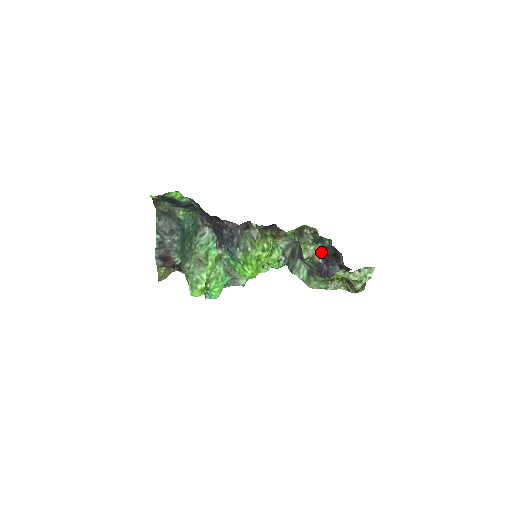
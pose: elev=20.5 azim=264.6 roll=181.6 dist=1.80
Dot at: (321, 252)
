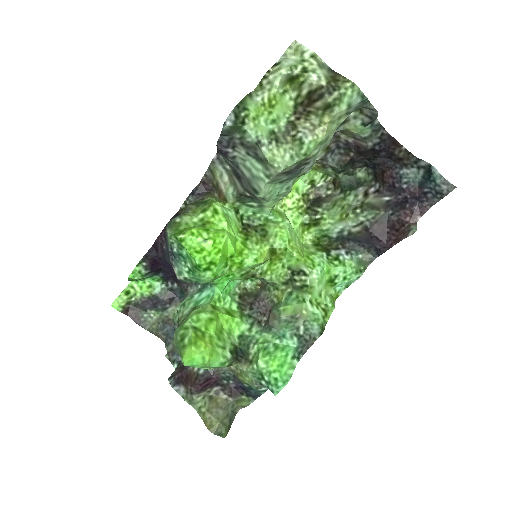
Dot at: (375, 192)
